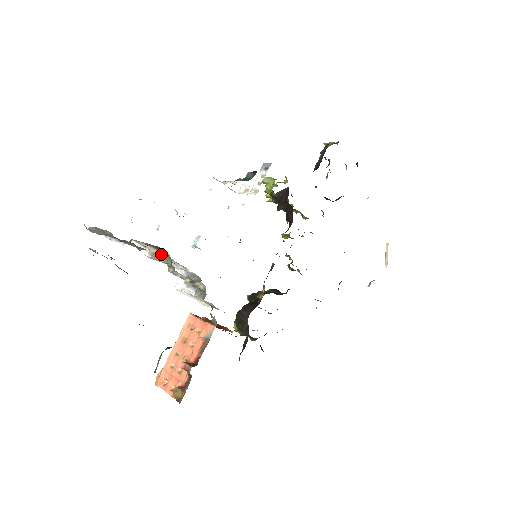
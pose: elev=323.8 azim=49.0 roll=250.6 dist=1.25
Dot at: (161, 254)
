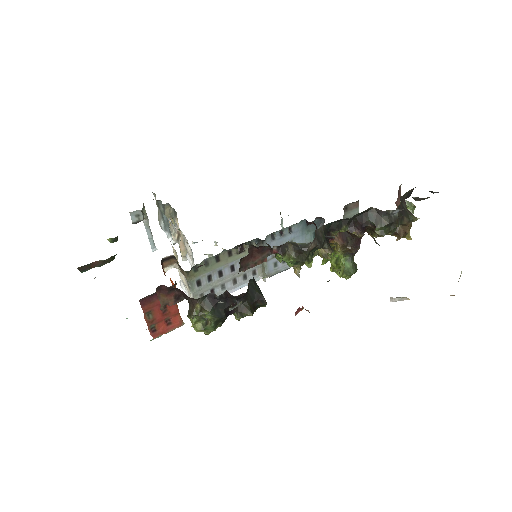
Dot at: occluded
